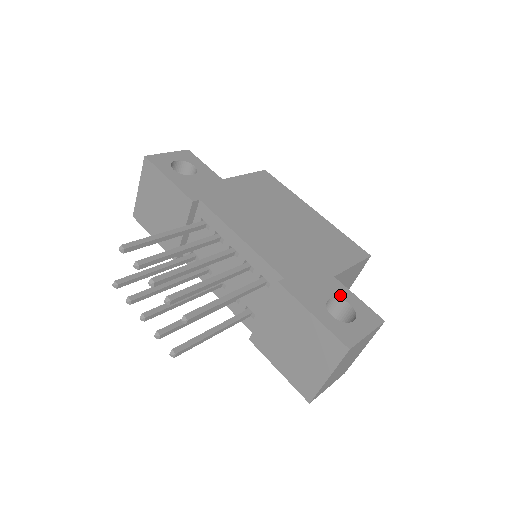
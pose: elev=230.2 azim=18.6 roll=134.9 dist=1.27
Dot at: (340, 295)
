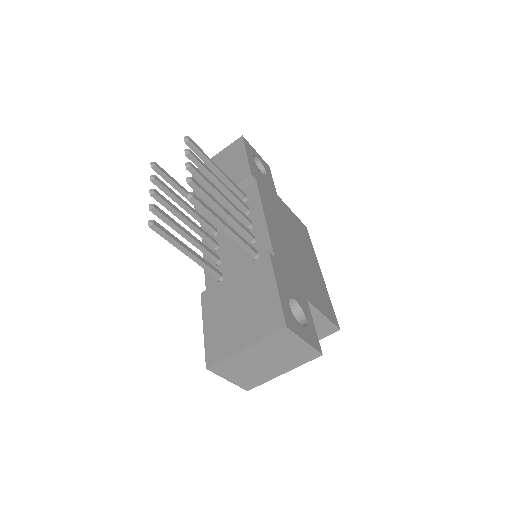
Dot at: (304, 308)
